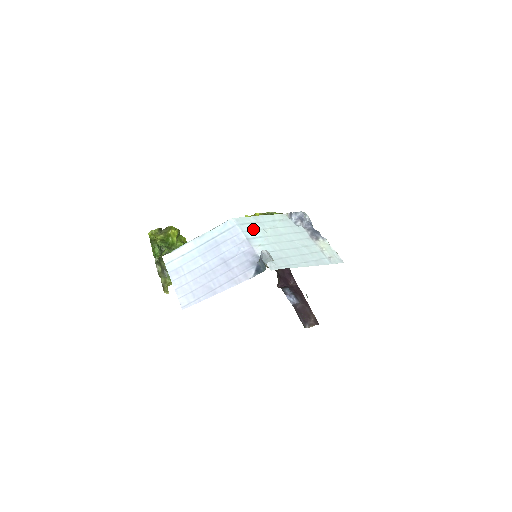
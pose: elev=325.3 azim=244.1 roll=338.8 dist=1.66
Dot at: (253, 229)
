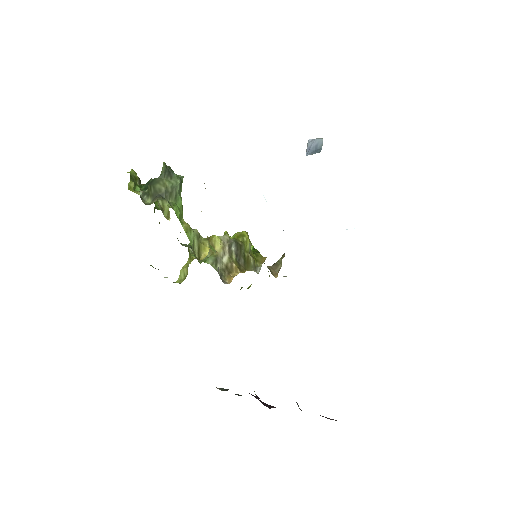
Dot at: occluded
